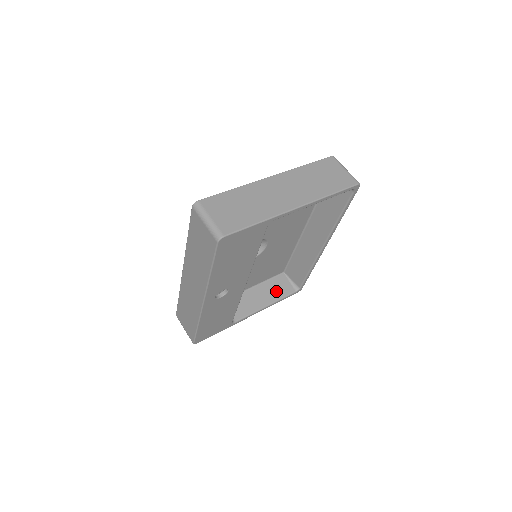
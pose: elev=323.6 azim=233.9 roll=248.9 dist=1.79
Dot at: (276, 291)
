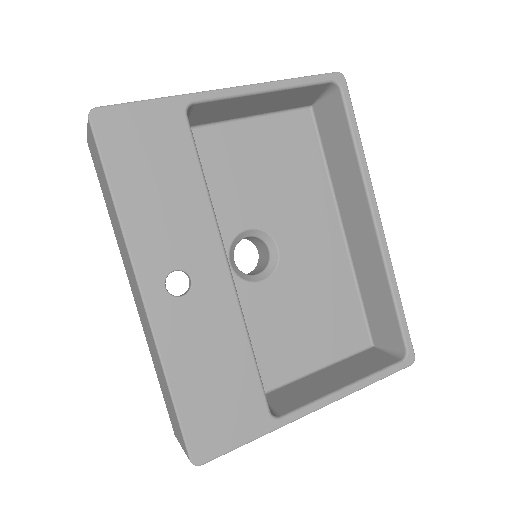
Dot at: (361, 367)
